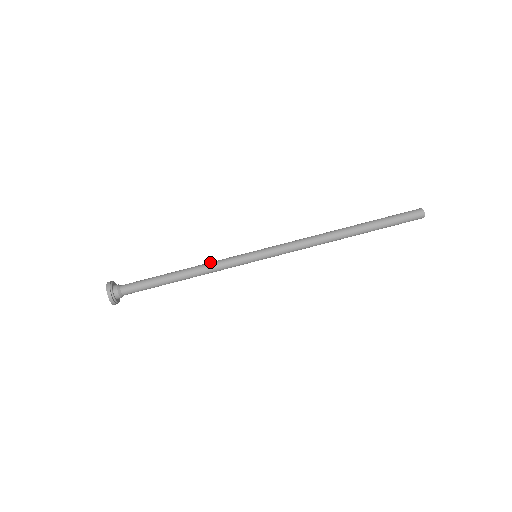
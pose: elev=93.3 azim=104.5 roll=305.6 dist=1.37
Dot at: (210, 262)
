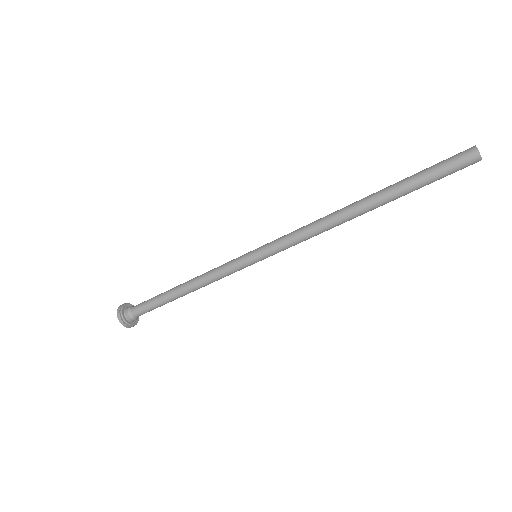
Dot at: (208, 277)
